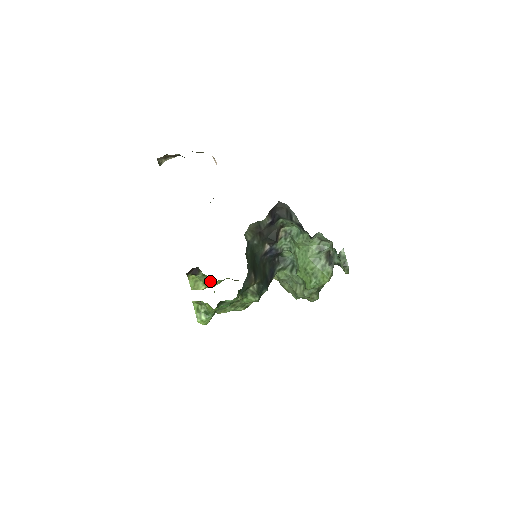
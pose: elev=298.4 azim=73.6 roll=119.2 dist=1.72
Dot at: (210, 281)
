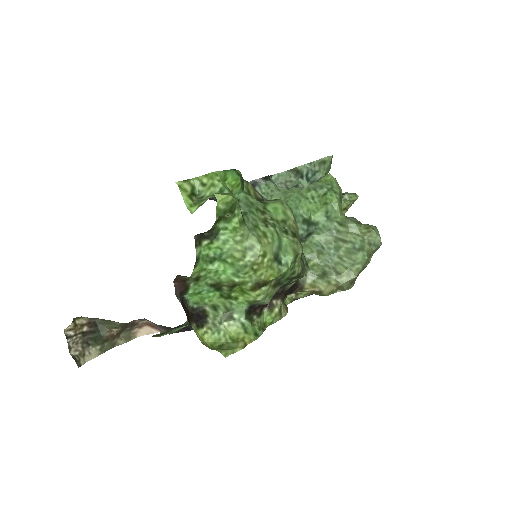
Dot at: (231, 305)
